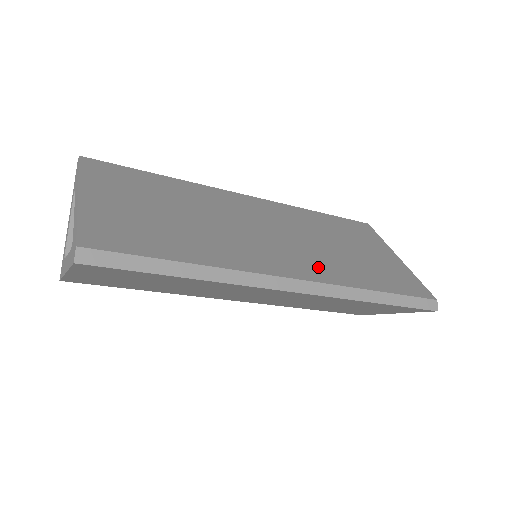
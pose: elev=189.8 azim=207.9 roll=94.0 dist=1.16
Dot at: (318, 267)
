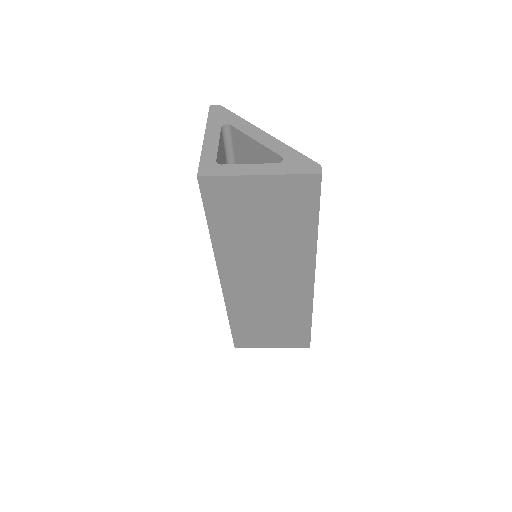
Dot at: occluded
